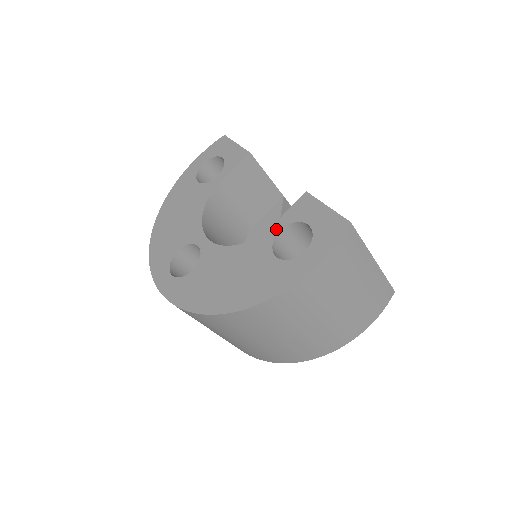
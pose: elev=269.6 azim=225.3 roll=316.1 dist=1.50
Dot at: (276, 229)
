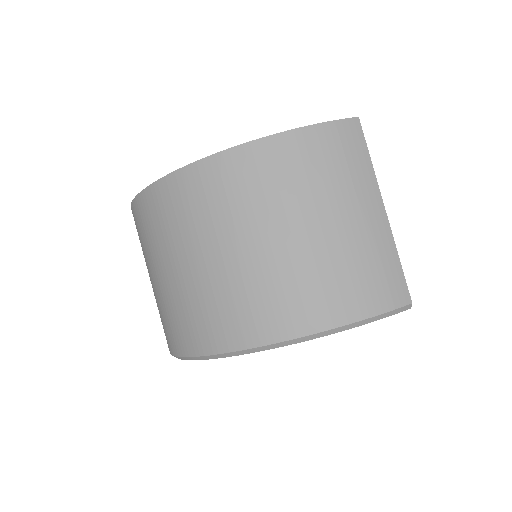
Dot at: occluded
